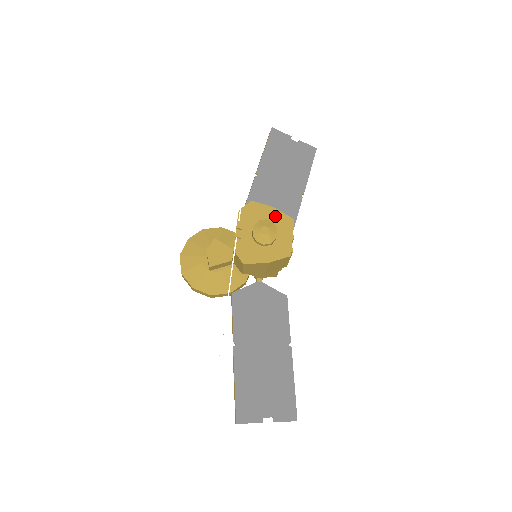
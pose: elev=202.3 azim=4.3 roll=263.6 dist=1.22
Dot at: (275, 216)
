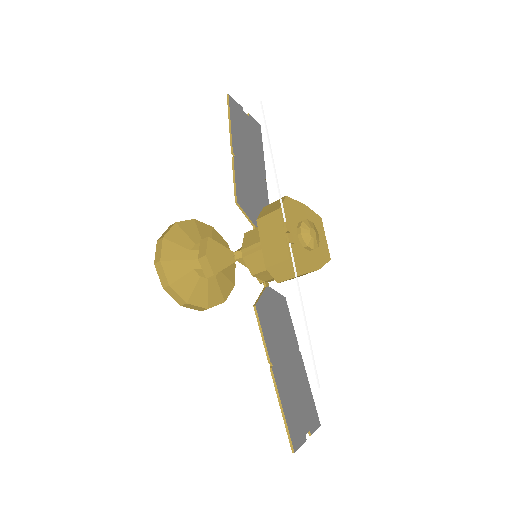
Dot at: (308, 214)
